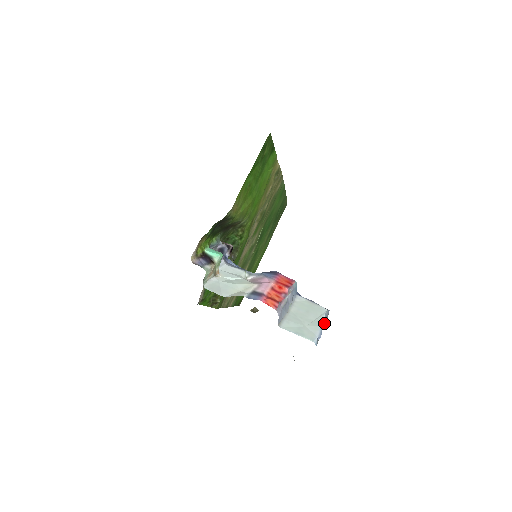
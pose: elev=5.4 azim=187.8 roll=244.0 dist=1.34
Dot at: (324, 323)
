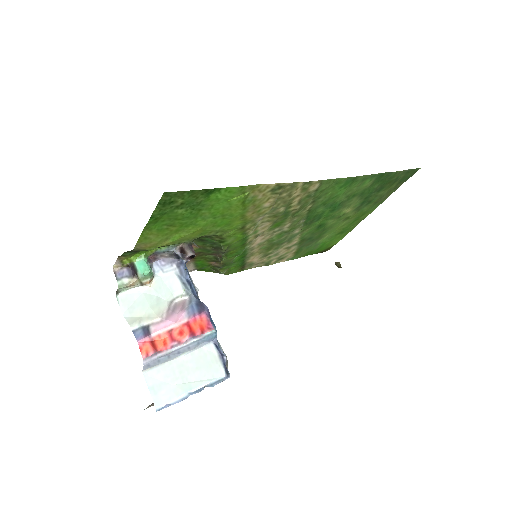
Dot at: (201, 390)
